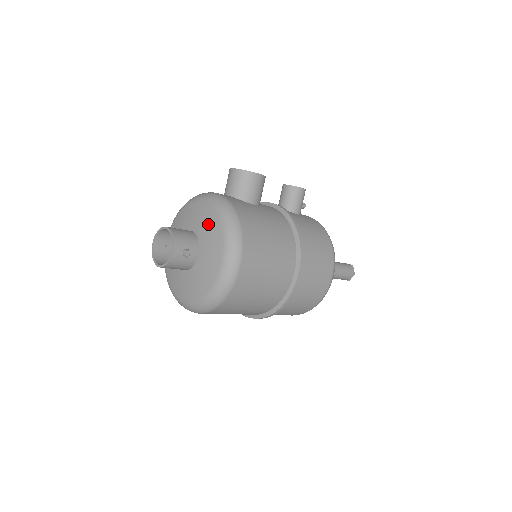
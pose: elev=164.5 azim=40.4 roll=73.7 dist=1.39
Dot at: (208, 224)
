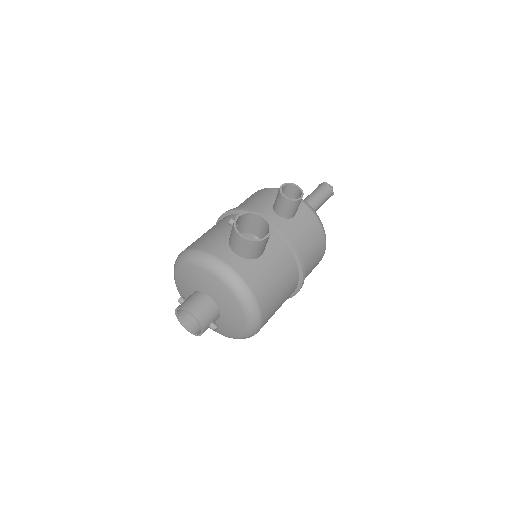
Dot at: (227, 302)
